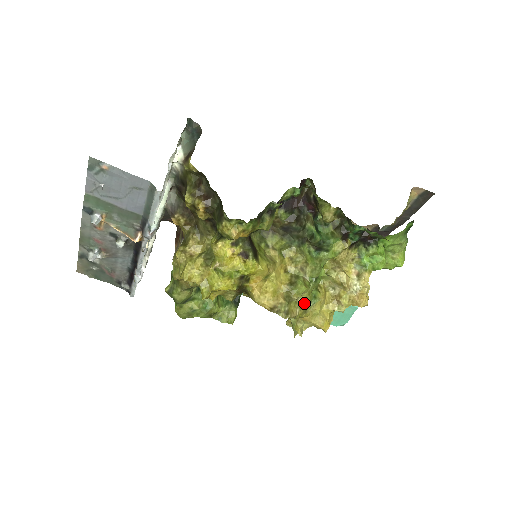
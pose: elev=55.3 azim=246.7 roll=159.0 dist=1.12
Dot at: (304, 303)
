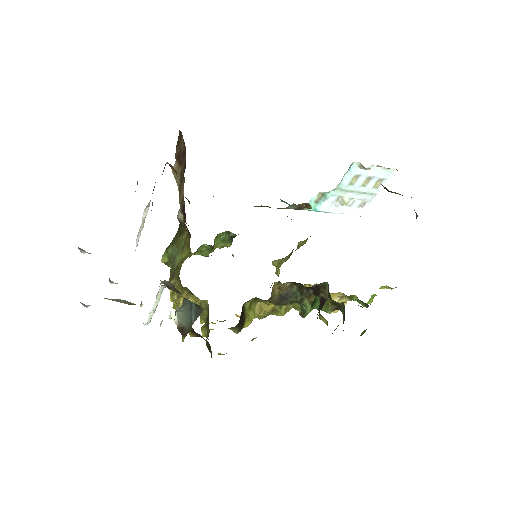
Dot at: occluded
